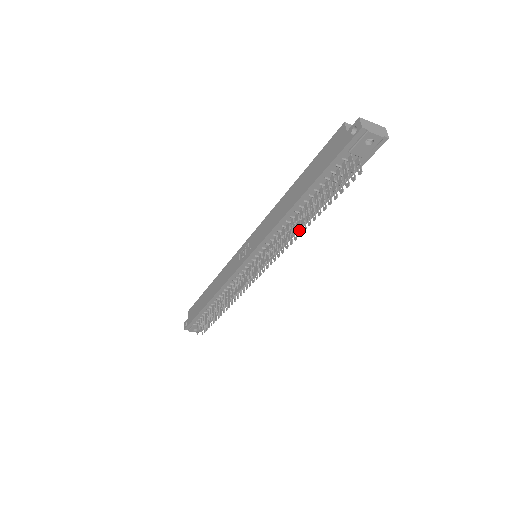
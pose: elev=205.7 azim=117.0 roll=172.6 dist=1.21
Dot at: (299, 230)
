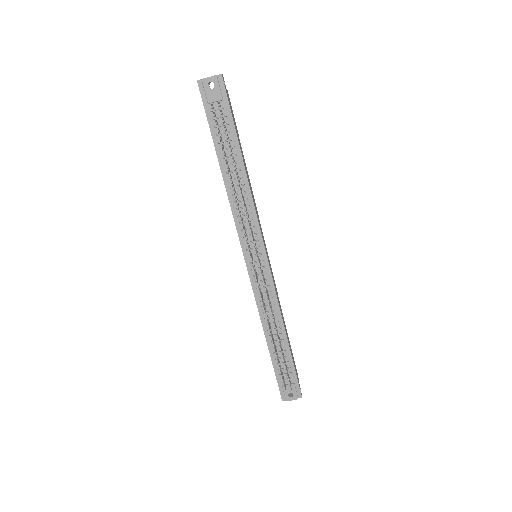
Dot at: (252, 198)
